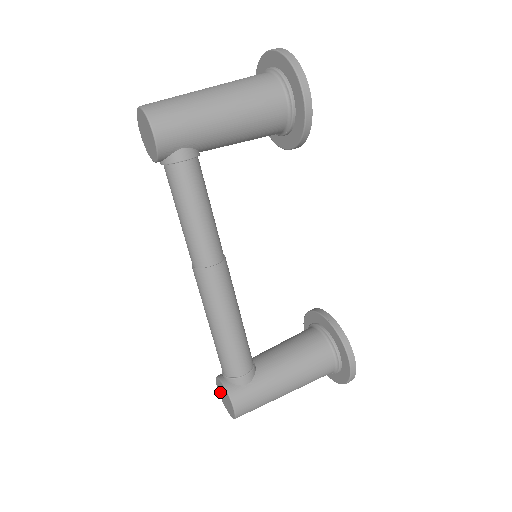
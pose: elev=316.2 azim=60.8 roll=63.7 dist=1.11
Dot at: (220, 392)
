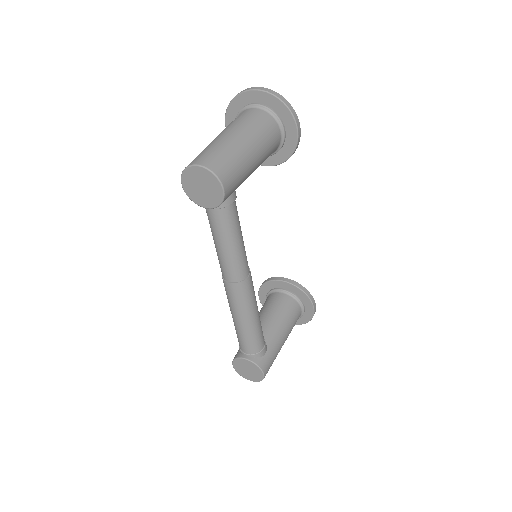
Dot at: (239, 368)
